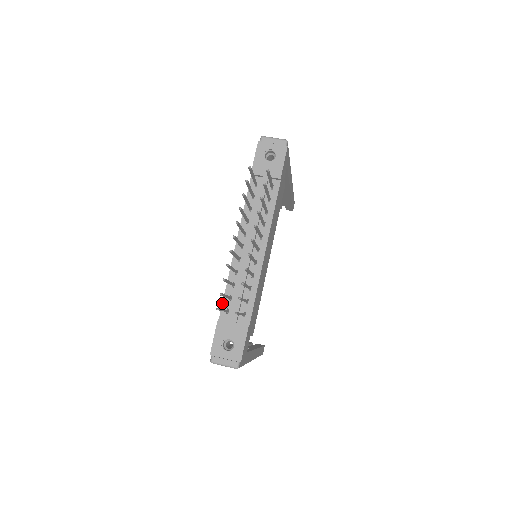
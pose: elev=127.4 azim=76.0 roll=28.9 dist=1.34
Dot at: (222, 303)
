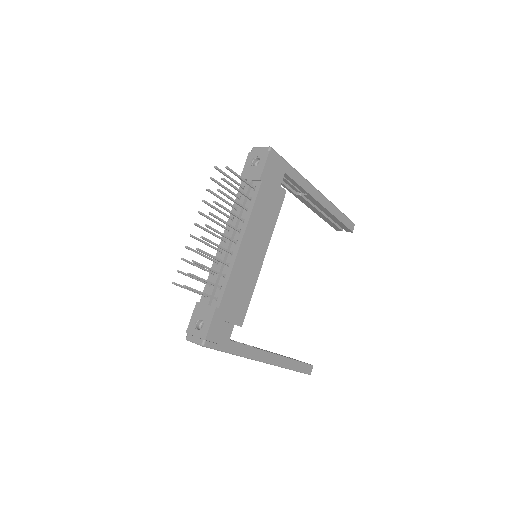
Dot at: (204, 289)
